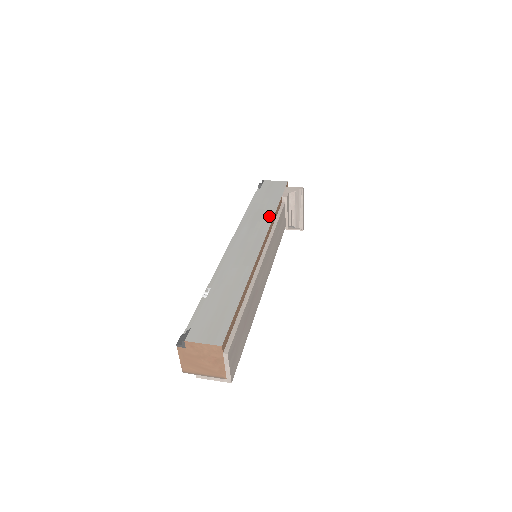
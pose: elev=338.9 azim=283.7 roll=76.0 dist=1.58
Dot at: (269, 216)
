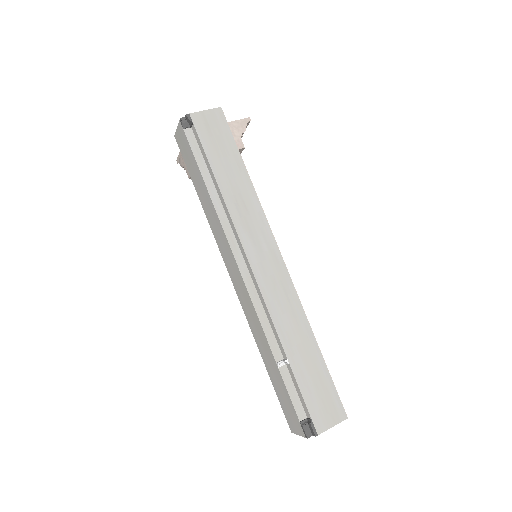
Dot at: (254, 202)
